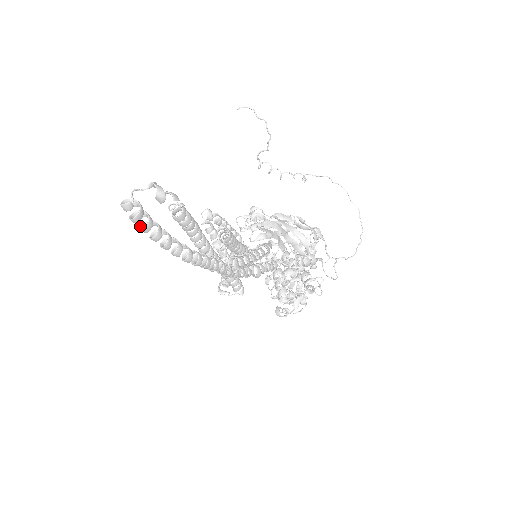
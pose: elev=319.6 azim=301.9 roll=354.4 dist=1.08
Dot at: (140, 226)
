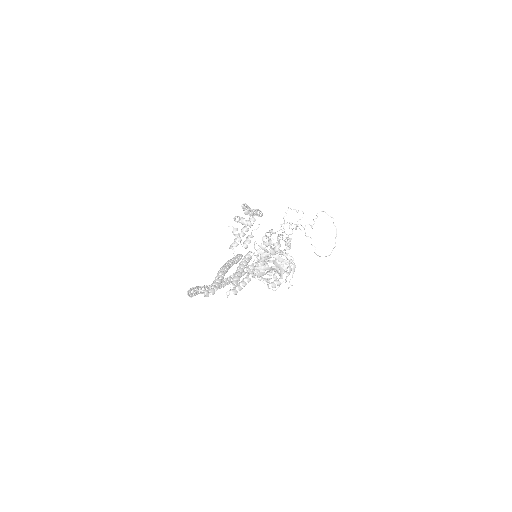
Dot at: occluded
